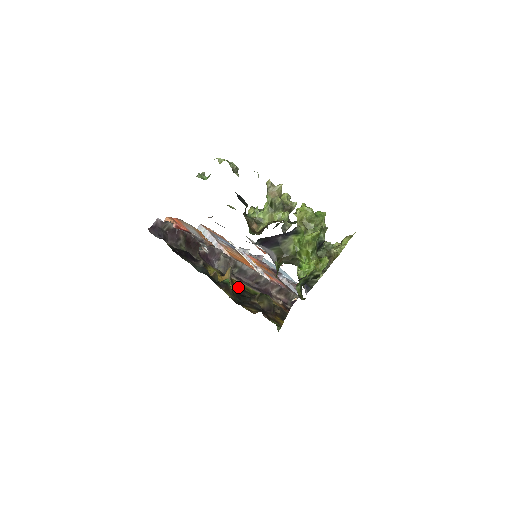
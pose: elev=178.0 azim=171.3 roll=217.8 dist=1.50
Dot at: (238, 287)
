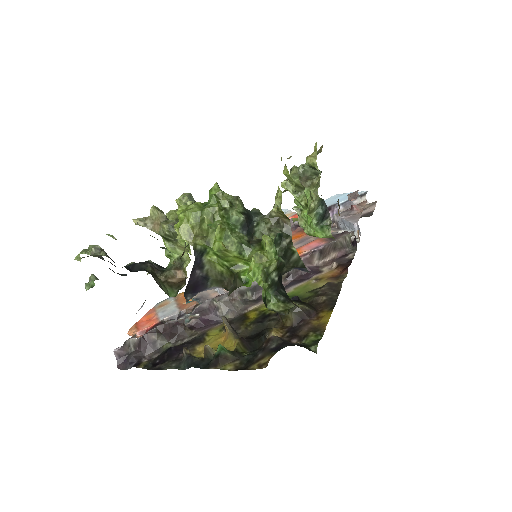
Dot at: (254, 323)
